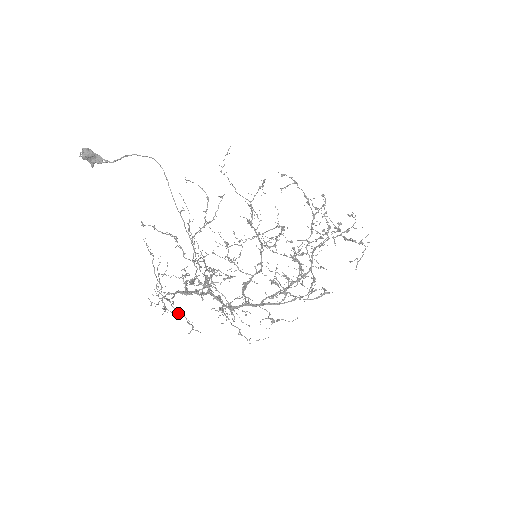
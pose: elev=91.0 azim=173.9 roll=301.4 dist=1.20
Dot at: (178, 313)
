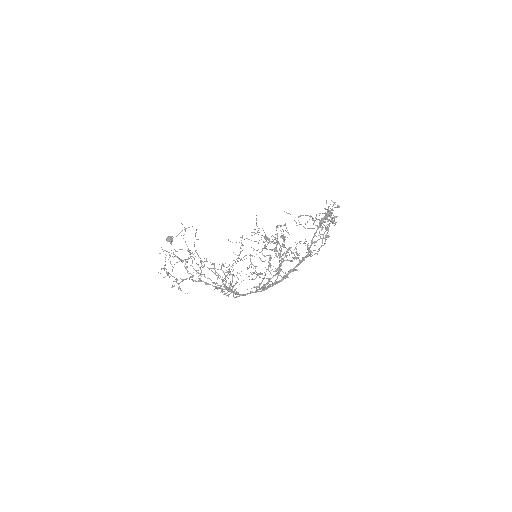
Dot at: occluded
